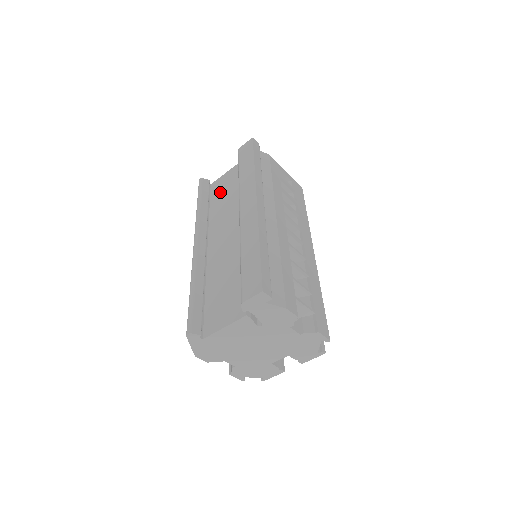
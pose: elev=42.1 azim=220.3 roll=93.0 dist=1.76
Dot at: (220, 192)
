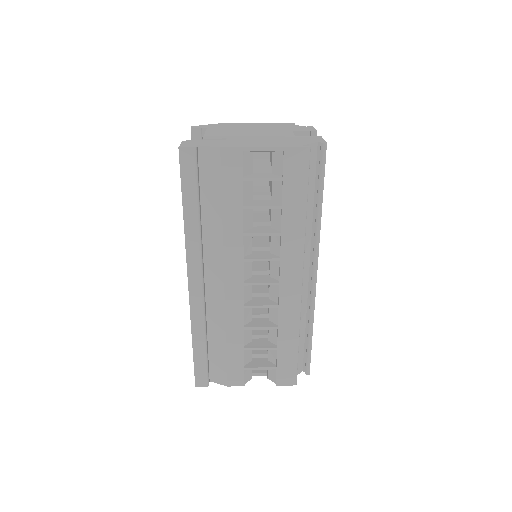
Dot at: occluded
